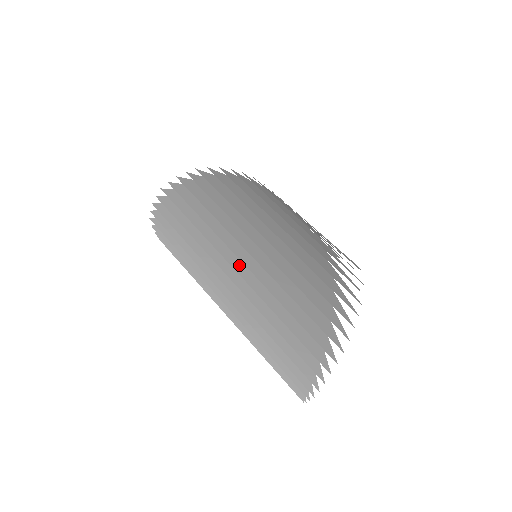
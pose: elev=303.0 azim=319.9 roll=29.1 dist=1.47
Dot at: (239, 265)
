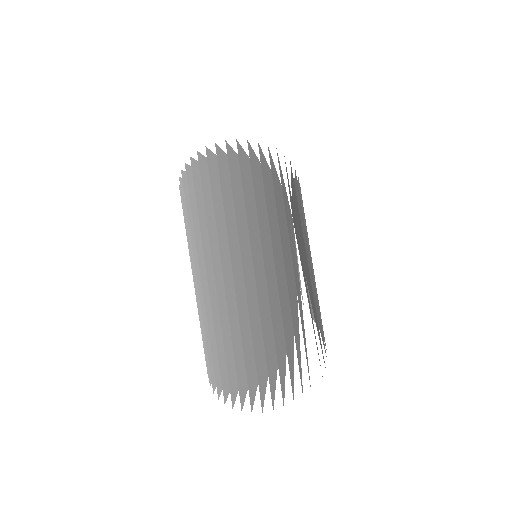
Dot at: (268, 269)
